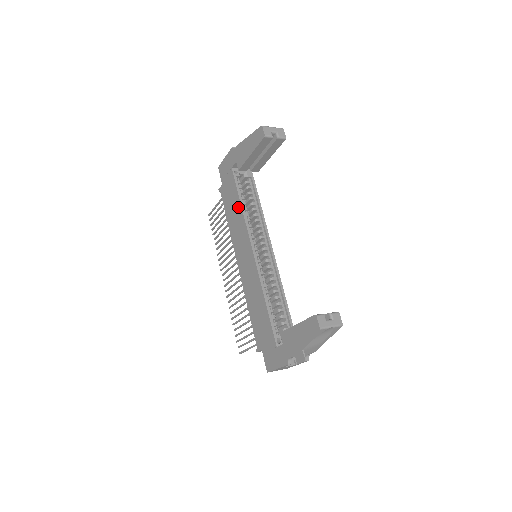
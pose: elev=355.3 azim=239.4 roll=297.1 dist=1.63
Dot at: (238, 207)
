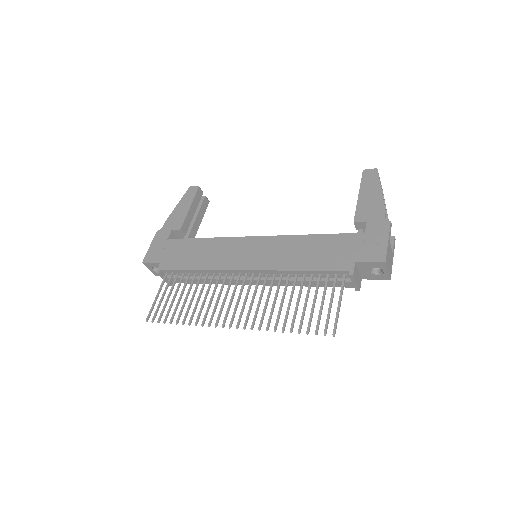
Dot at: (203, 243)
